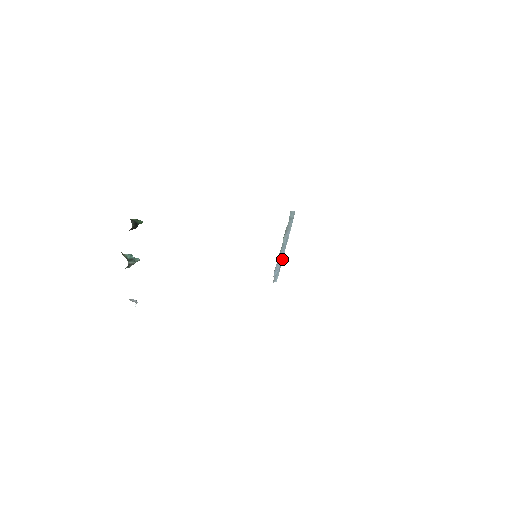
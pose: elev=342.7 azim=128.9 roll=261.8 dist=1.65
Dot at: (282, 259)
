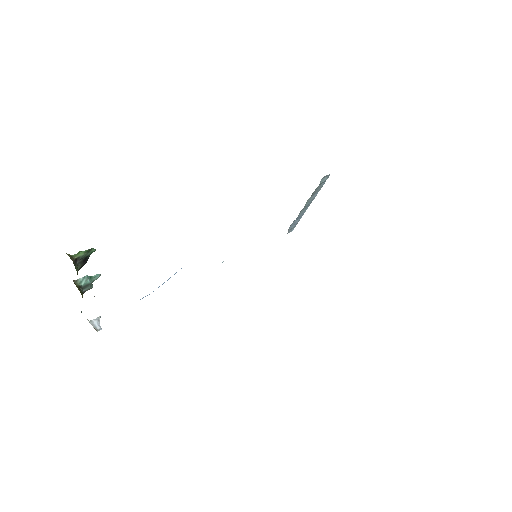
Dot at: (303, 214)
